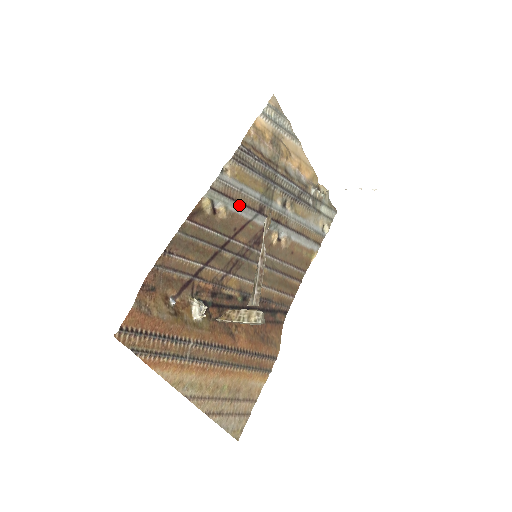
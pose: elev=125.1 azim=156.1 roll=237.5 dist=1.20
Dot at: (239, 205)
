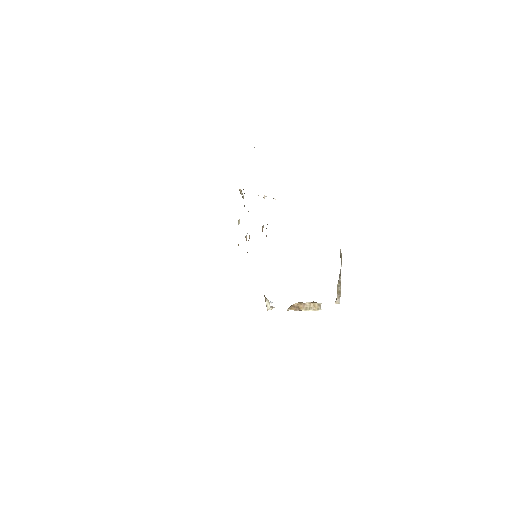
Dot at: occluded
